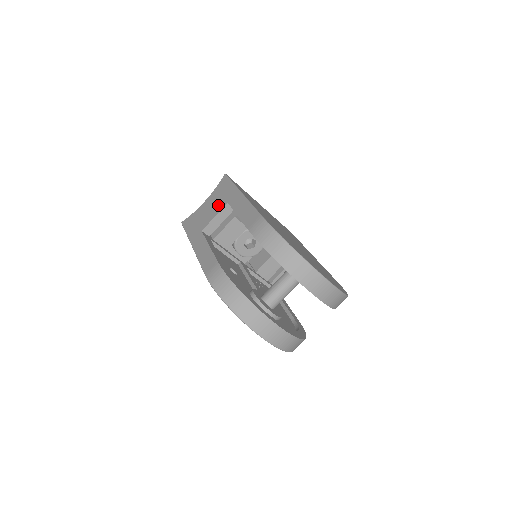
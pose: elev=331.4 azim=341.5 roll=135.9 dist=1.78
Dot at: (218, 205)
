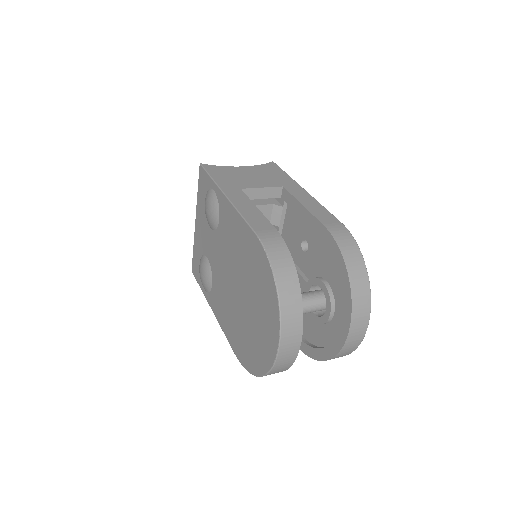
Dot at: (267, 180)
